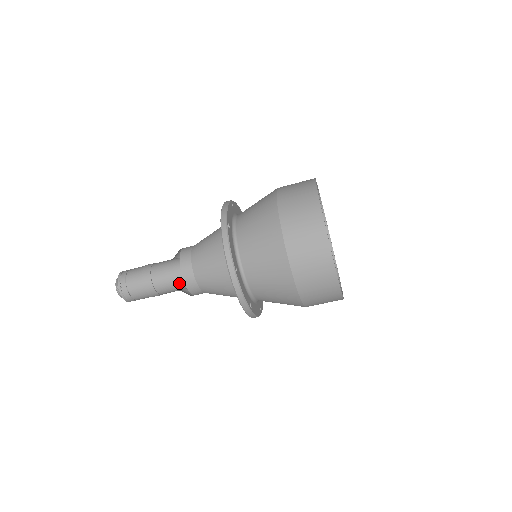
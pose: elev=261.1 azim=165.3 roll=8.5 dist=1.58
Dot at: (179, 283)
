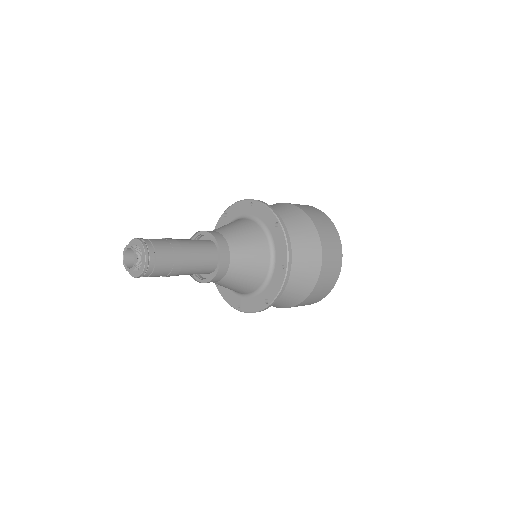
Dot at: (205, 267)
